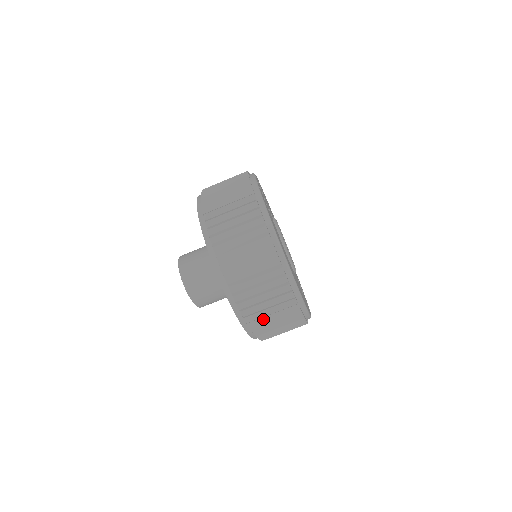
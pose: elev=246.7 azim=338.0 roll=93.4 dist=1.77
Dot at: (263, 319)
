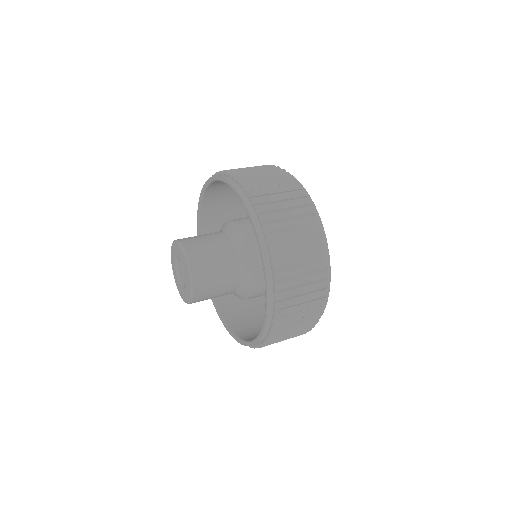
Dot at: occluded
